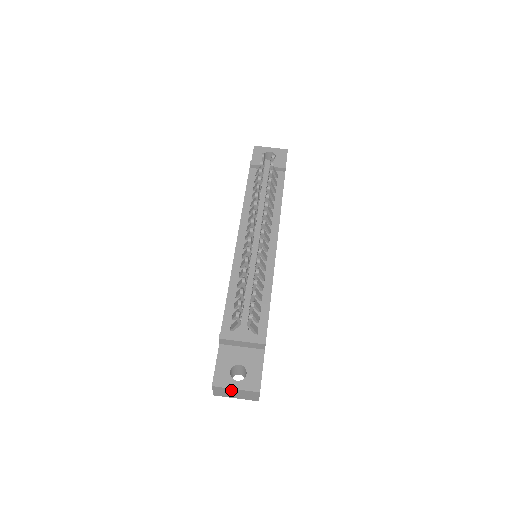
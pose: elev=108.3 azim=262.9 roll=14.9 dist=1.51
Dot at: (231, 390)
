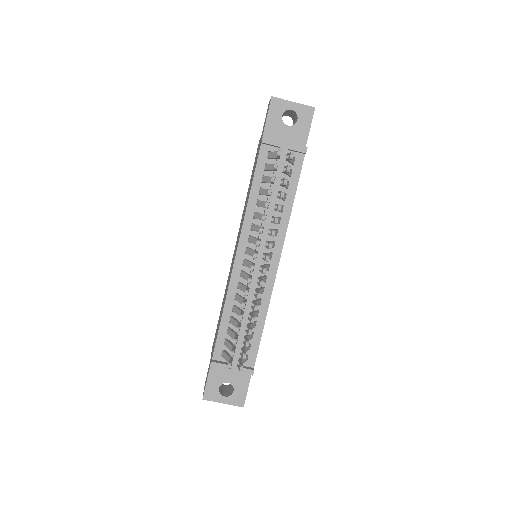
Dot at: (219, 400)
